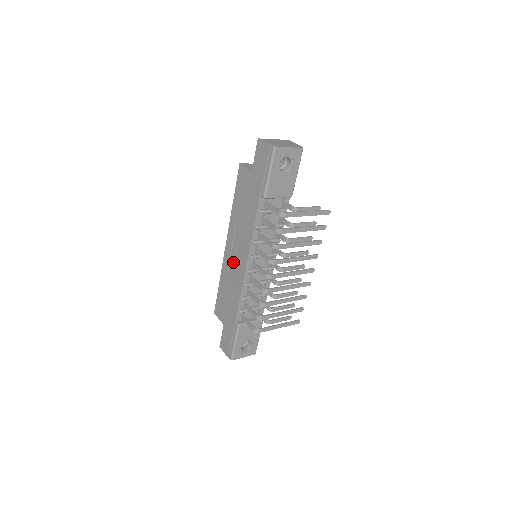
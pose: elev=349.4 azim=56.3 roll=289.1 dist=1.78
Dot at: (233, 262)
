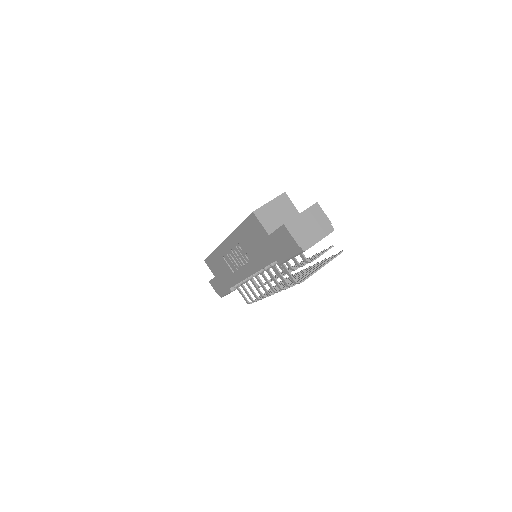
Dot at: (232, 260)
